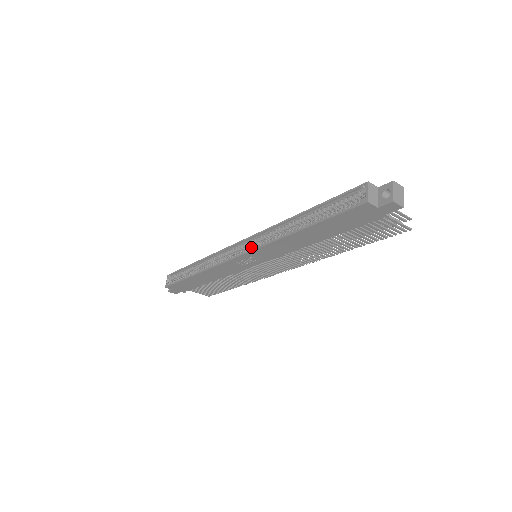
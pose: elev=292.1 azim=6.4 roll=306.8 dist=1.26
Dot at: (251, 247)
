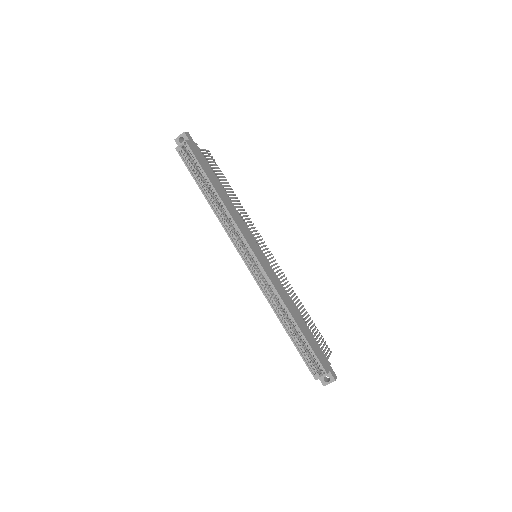
Dot at: (257, 273)
